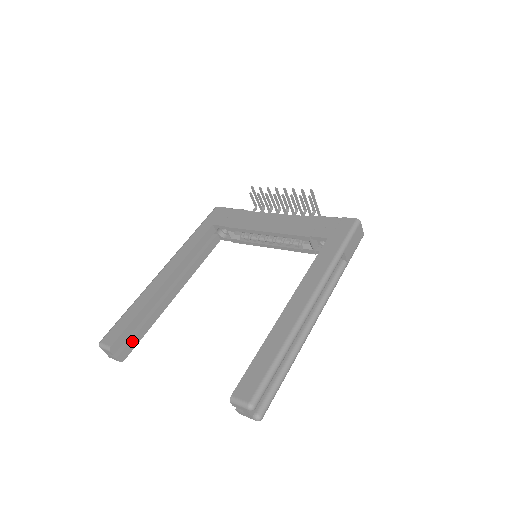
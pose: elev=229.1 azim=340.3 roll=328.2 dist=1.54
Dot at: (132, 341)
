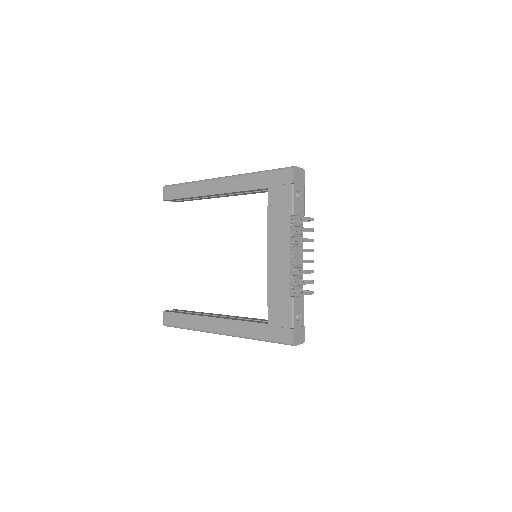
Dot at: (182, 200)
